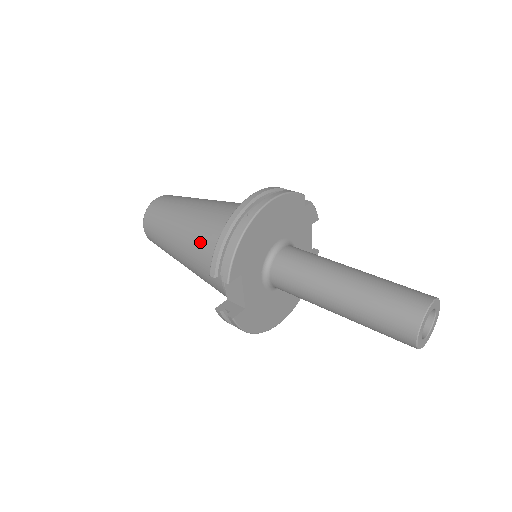
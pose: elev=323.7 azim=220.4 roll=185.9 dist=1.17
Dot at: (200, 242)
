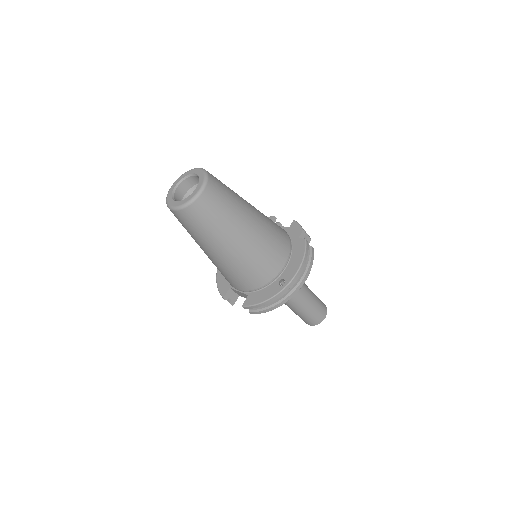
Dot at: (238, 272)
